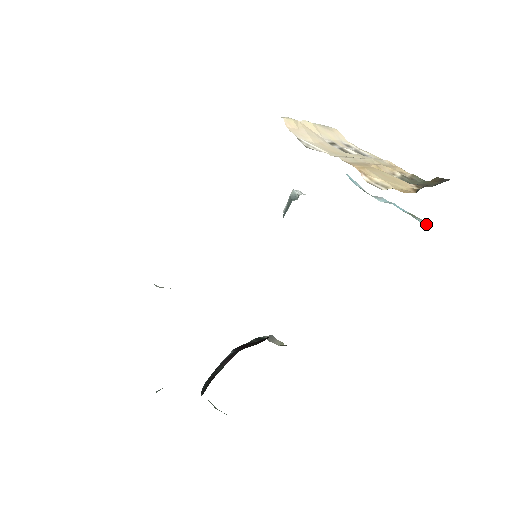
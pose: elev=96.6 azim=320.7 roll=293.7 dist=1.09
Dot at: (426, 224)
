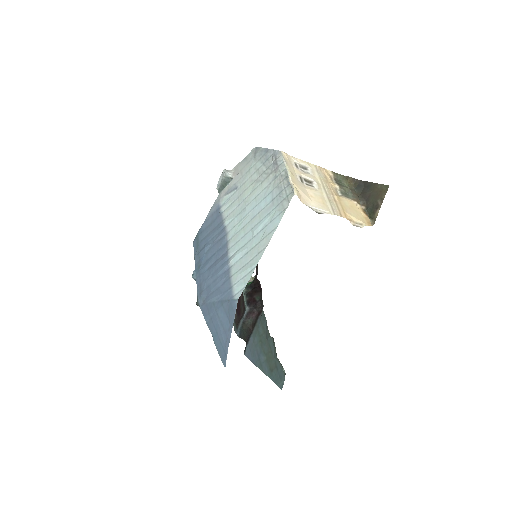
Dot at: occluded
